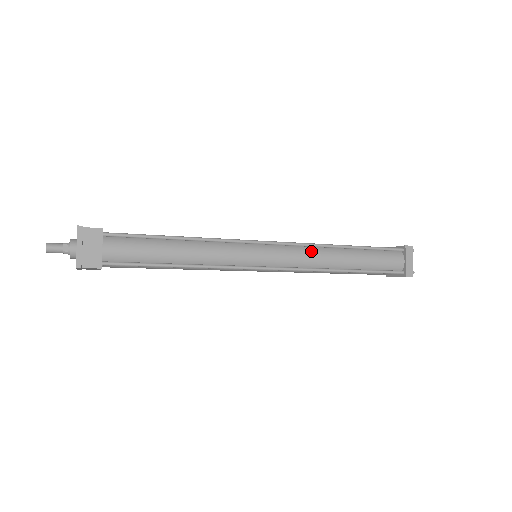
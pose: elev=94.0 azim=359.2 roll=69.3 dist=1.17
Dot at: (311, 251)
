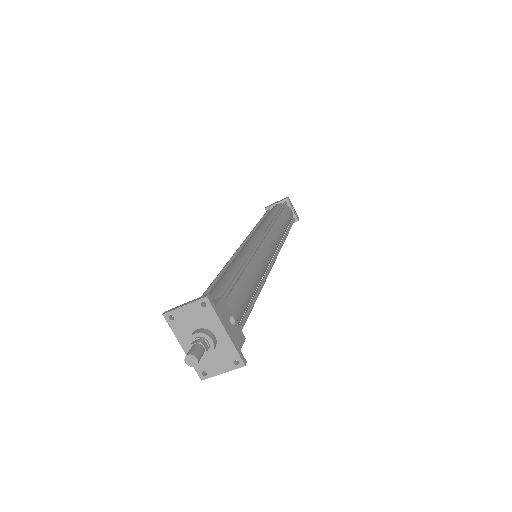
Dot at: occluded
